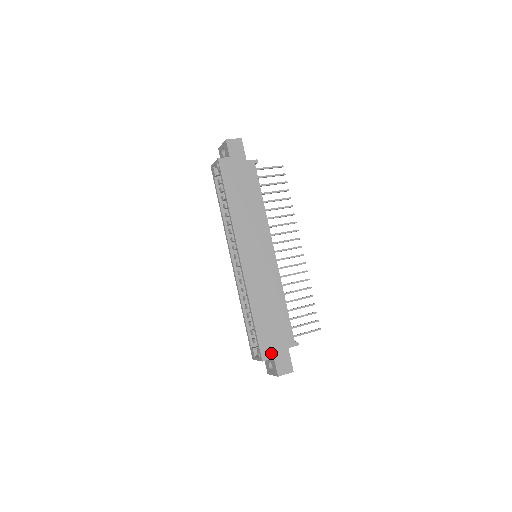
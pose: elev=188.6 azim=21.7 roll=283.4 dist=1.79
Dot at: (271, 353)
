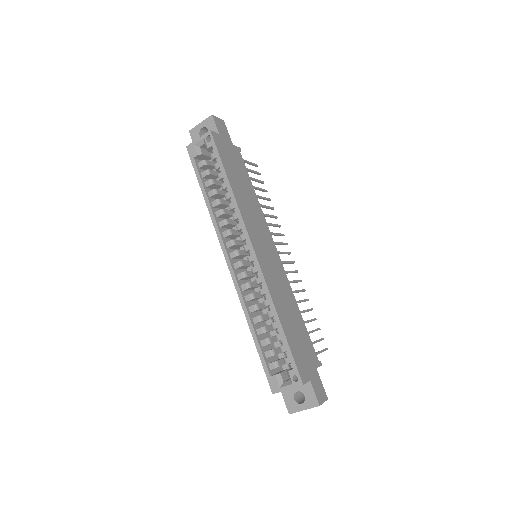
Dot at: (306, 374)
